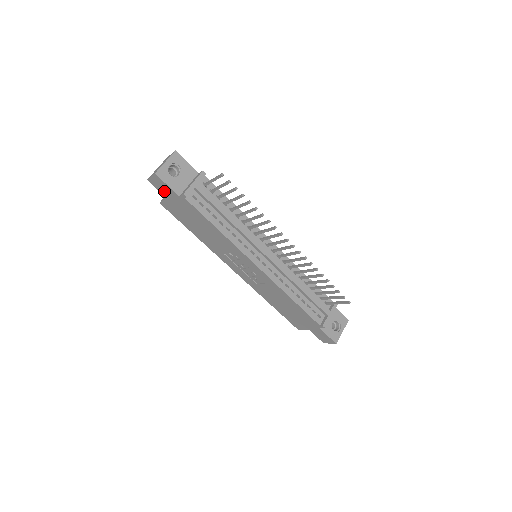
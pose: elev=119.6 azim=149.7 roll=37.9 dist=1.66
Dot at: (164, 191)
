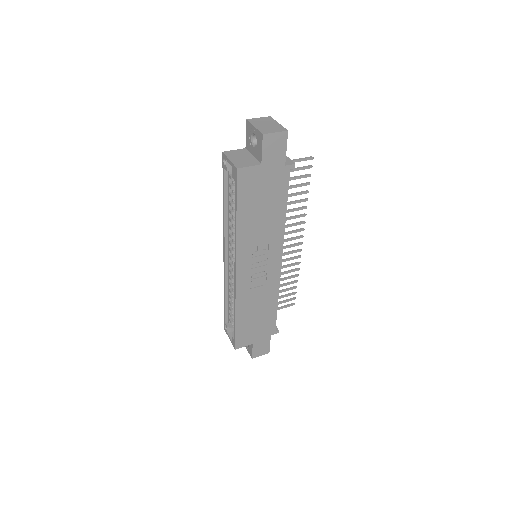
Dot at: (270, 154)
